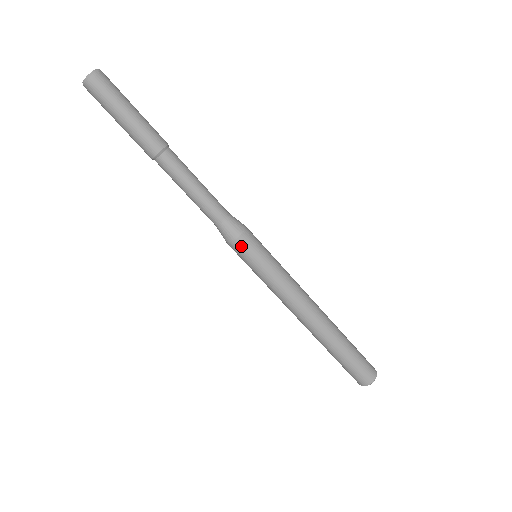
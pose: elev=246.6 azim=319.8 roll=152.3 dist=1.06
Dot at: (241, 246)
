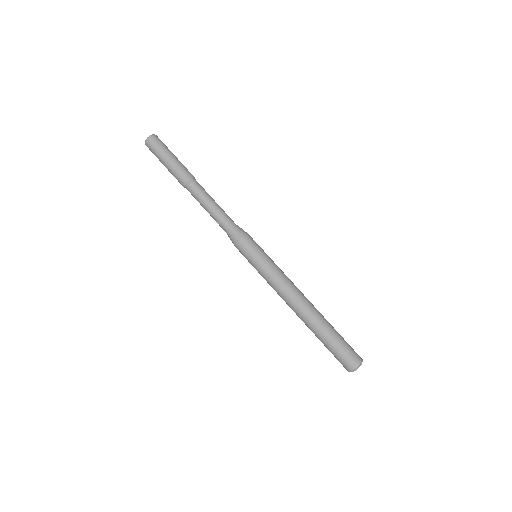
Dot at: (248, 241)
